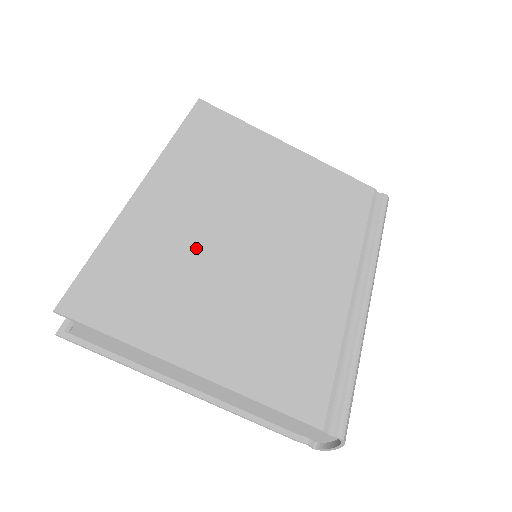
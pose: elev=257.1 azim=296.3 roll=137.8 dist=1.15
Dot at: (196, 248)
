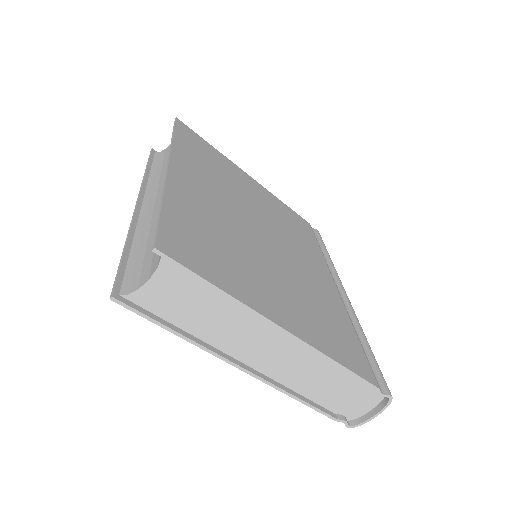
Dot at: (233, 229)
